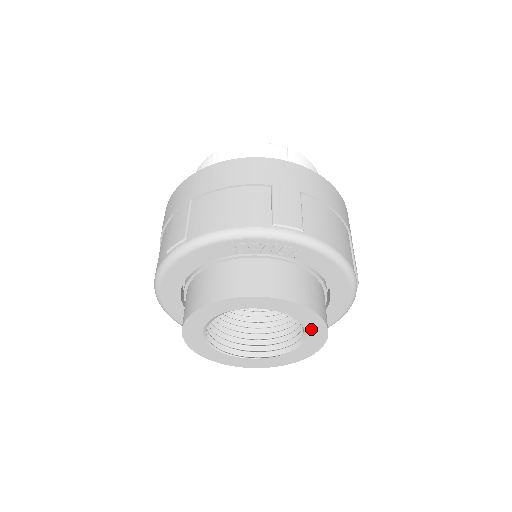
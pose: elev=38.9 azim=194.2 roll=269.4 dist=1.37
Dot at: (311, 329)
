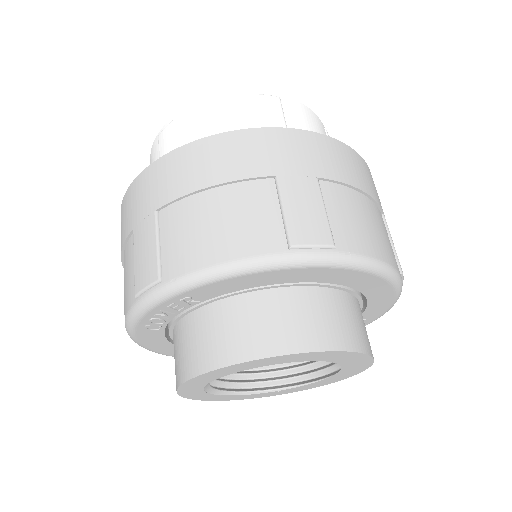
Dot at: (298, 359)
